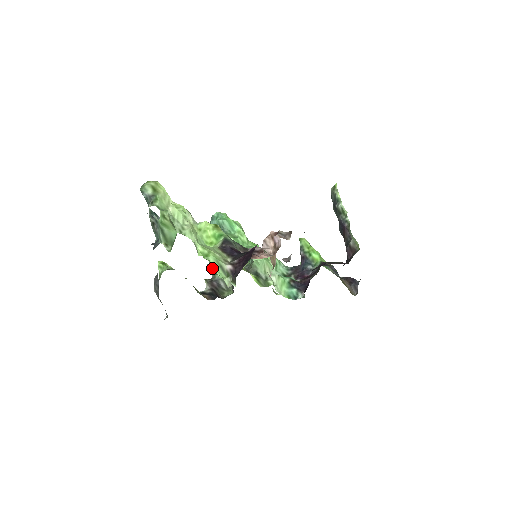
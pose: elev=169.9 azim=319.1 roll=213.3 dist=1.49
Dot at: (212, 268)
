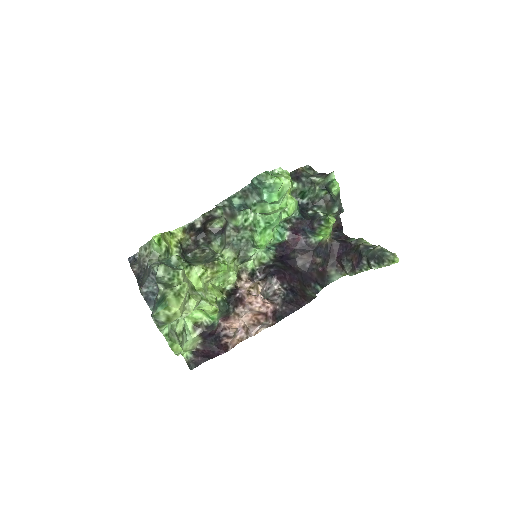
Dot at: (219, 206)
